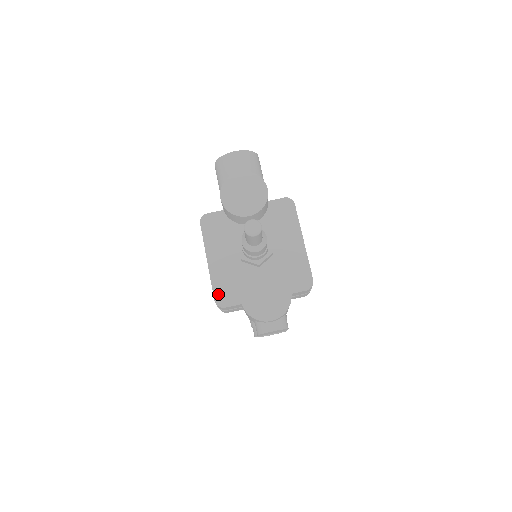
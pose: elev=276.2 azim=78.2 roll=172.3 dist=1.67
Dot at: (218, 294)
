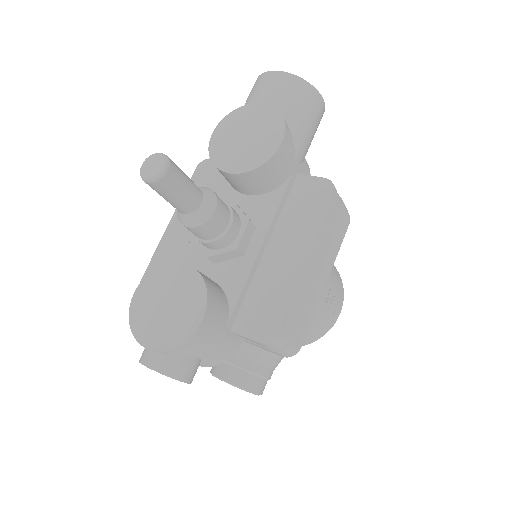
Dot at: occluded
